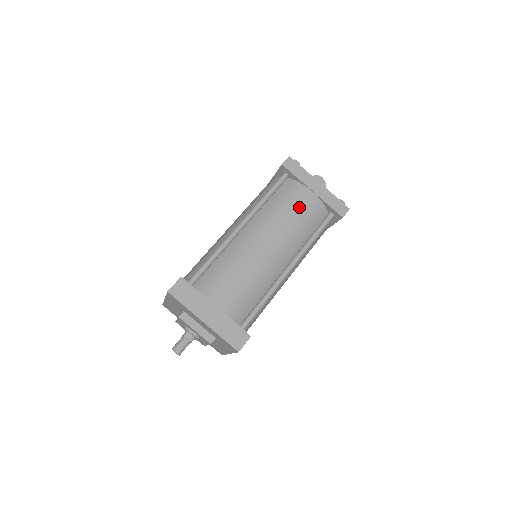
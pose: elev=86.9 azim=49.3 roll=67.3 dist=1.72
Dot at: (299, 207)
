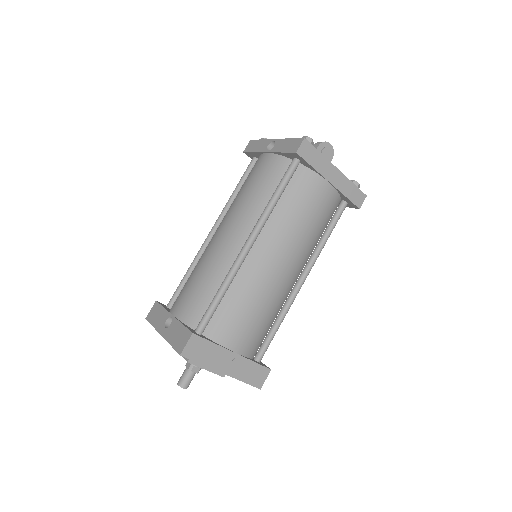
Dot at: (315, 207)
